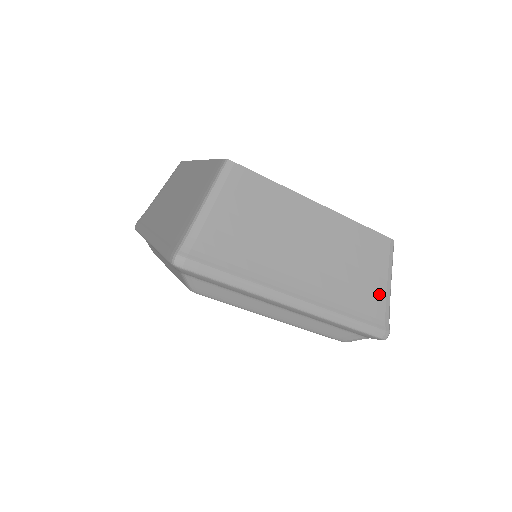
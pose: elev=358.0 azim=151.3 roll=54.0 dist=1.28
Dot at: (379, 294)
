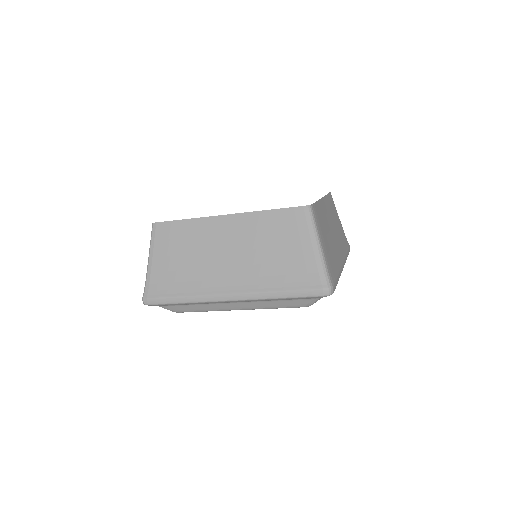
Dot at: (306, 259)
